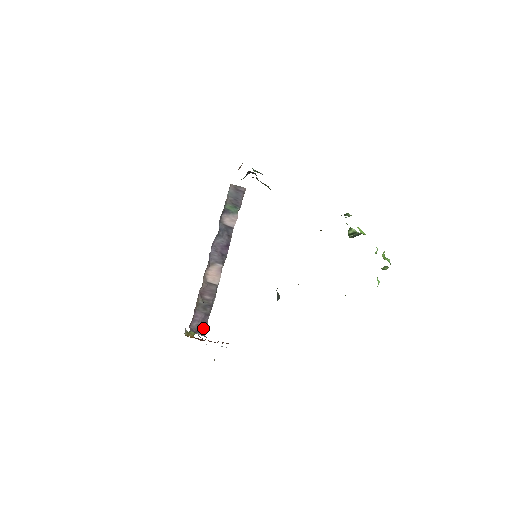
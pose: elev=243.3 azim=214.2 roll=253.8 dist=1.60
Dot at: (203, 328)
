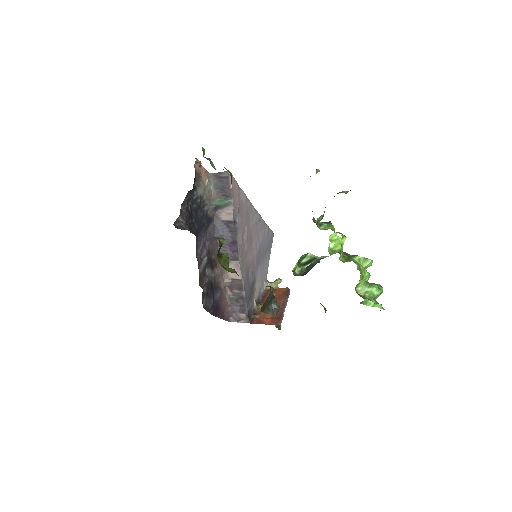
Dot at: (244, 316)
